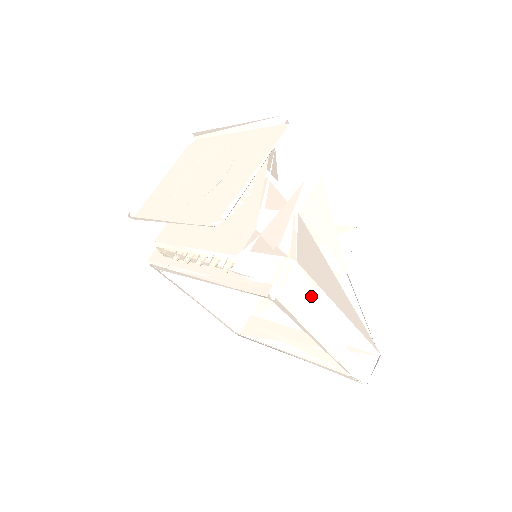
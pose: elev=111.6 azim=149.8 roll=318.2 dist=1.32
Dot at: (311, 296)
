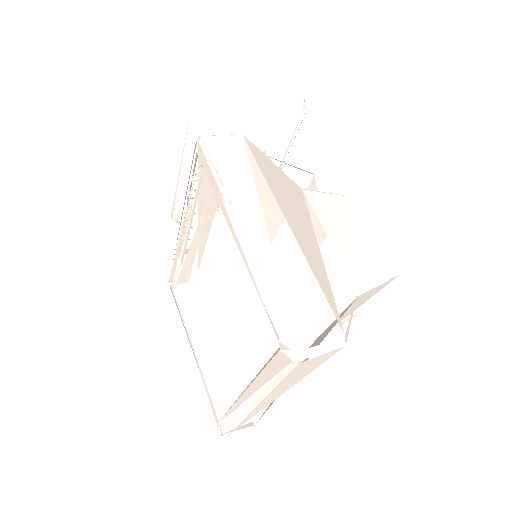
Dot at: (245, 170)
